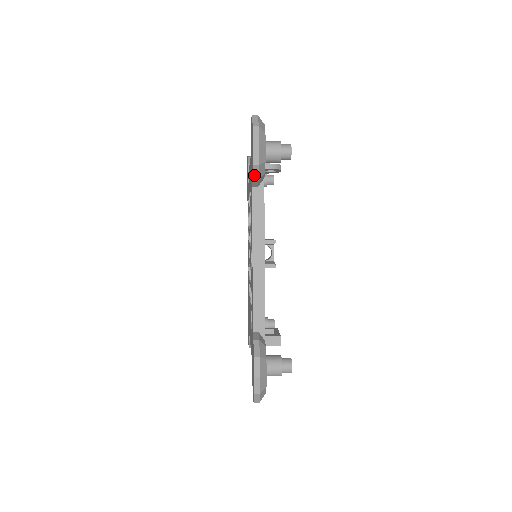
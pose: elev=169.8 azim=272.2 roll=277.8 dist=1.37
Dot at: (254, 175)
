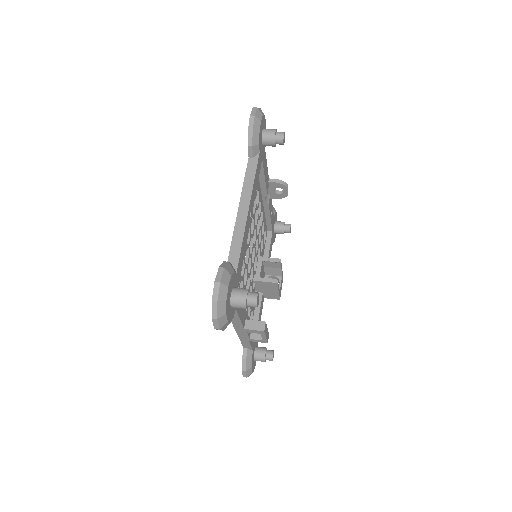
Dot at: (249, 140)
